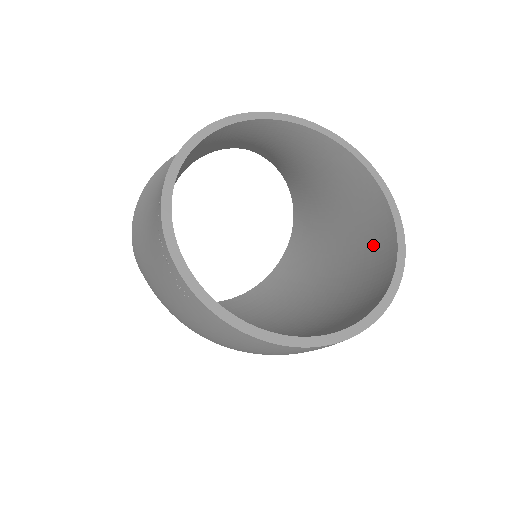
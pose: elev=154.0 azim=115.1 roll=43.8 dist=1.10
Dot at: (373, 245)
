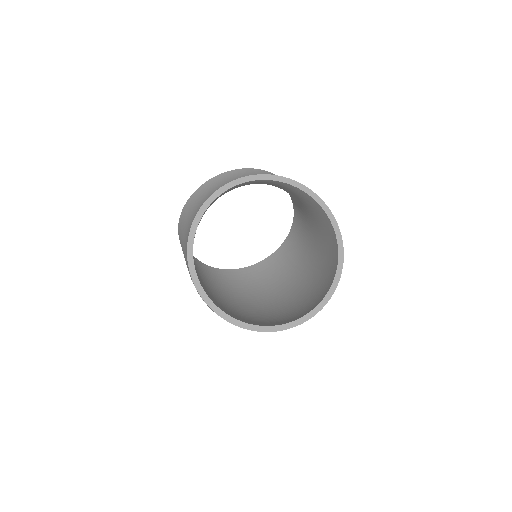
Dot at: (329, 257)
